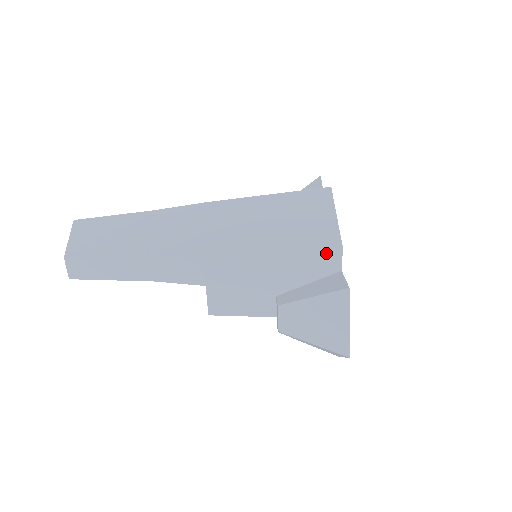
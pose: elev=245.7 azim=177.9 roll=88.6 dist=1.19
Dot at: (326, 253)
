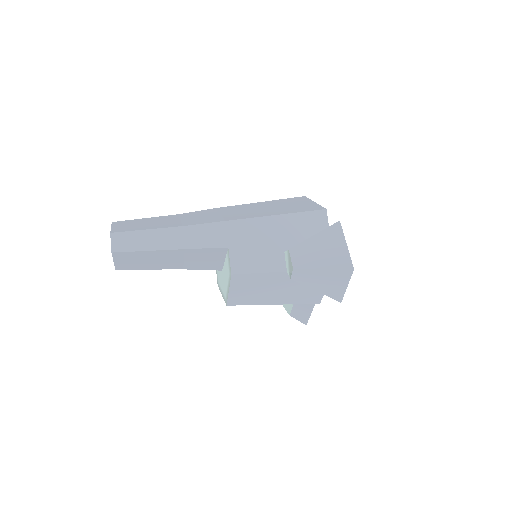
Dot at: (316, 214)
